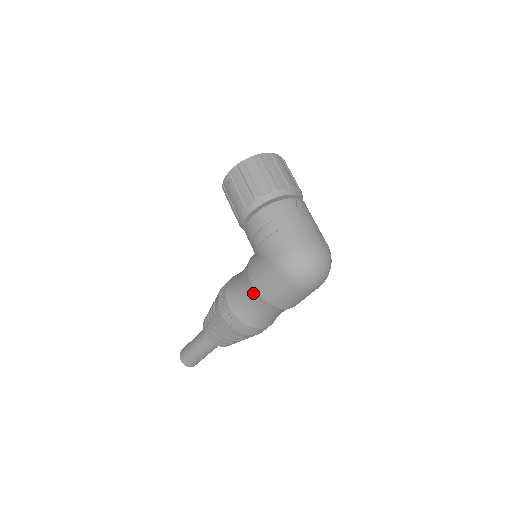
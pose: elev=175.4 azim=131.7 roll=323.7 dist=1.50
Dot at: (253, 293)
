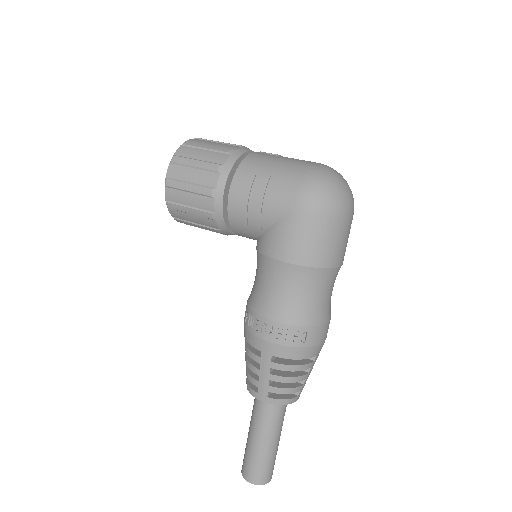
Dot at: (294, 272)
